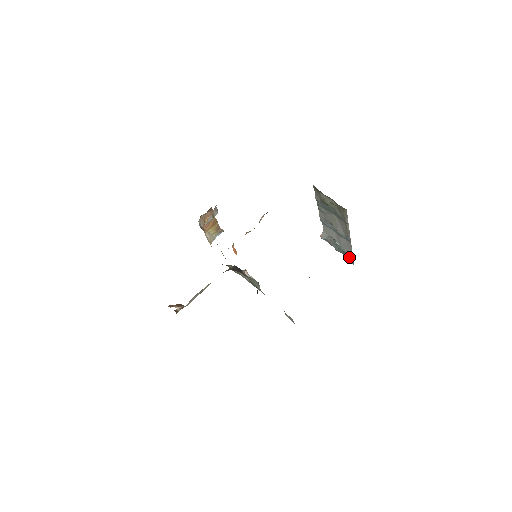
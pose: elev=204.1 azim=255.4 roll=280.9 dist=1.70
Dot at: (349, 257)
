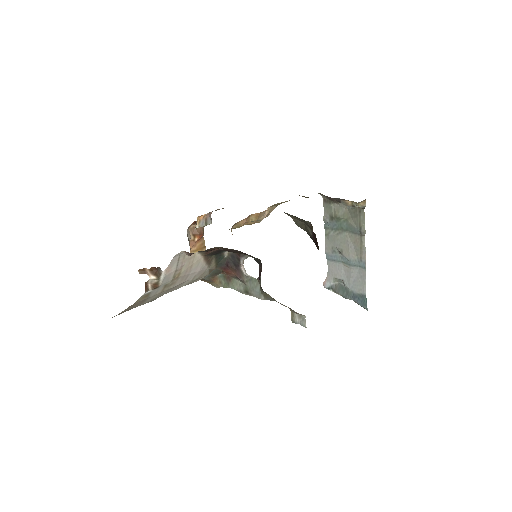
Dot at: (361, 299)
